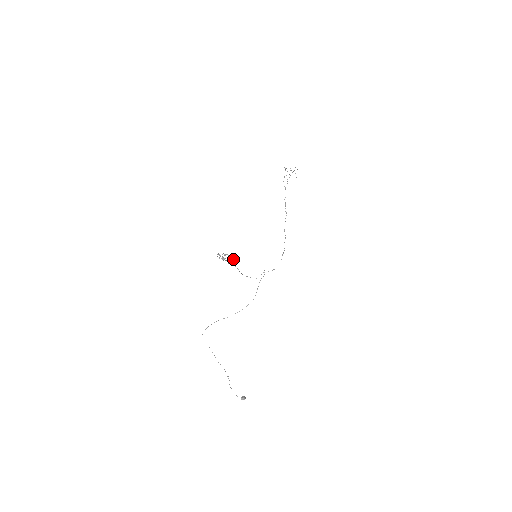
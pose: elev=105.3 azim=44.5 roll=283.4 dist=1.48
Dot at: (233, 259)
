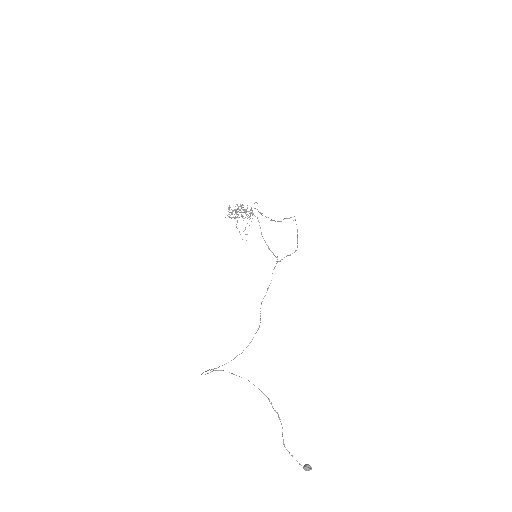
Dot at: (250, 215)
